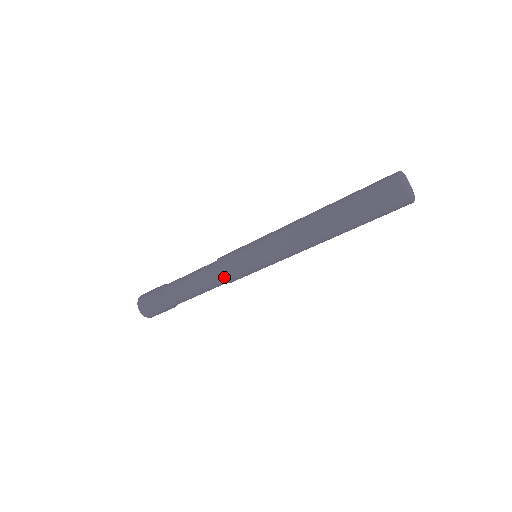
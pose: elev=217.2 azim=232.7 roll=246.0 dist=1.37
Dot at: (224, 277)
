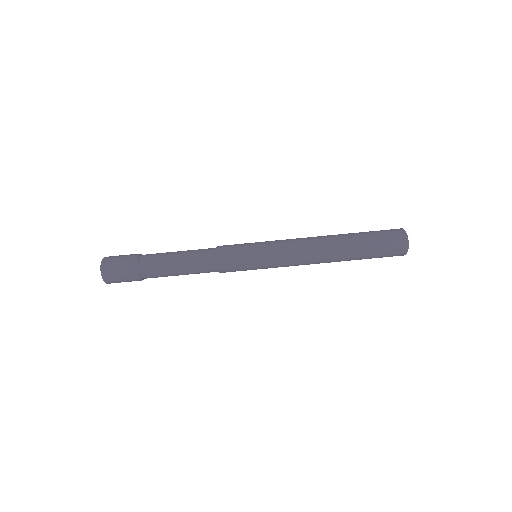
Dot at: (221, 262)
